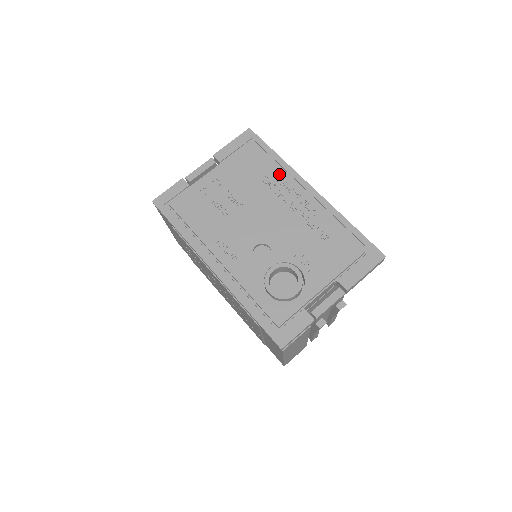
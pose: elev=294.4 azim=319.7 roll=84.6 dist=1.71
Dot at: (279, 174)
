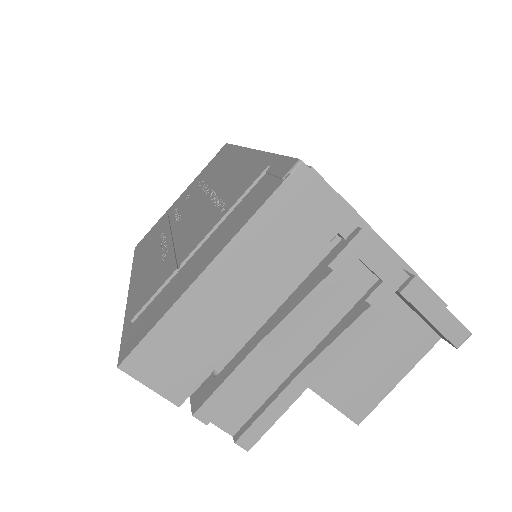
Dot at: occluded
